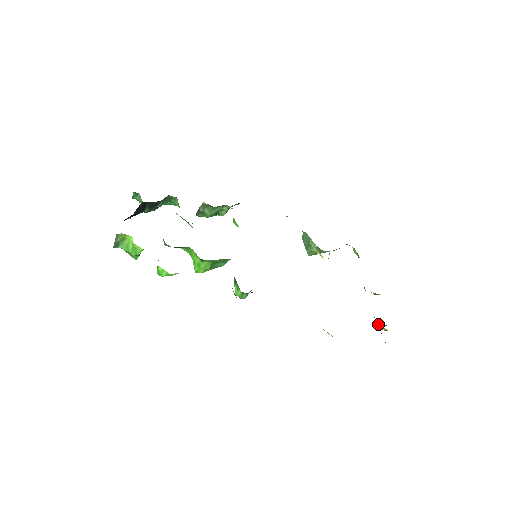
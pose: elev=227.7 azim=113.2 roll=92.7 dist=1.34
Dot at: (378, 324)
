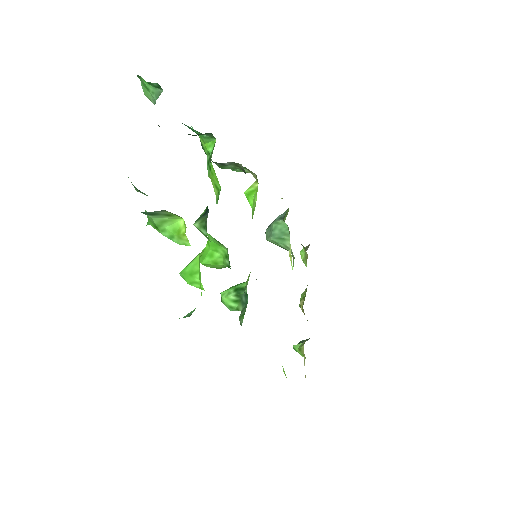
Dot at: occluded
